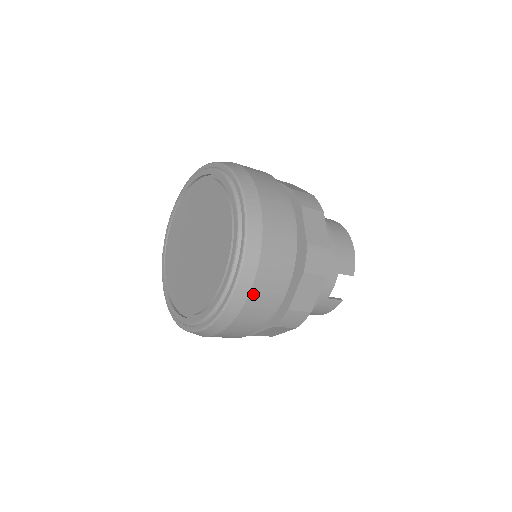
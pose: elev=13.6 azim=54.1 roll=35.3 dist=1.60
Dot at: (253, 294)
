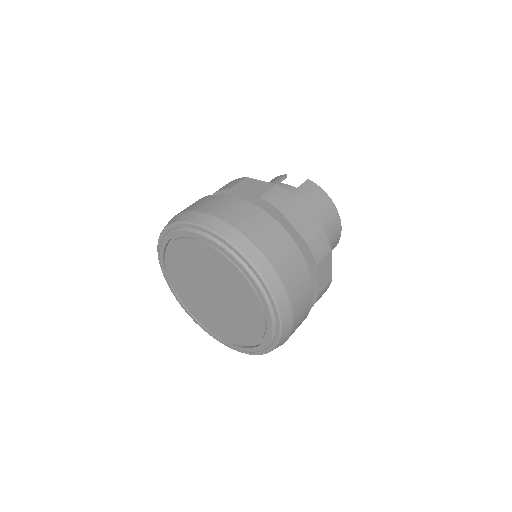
Dot at: occluded
